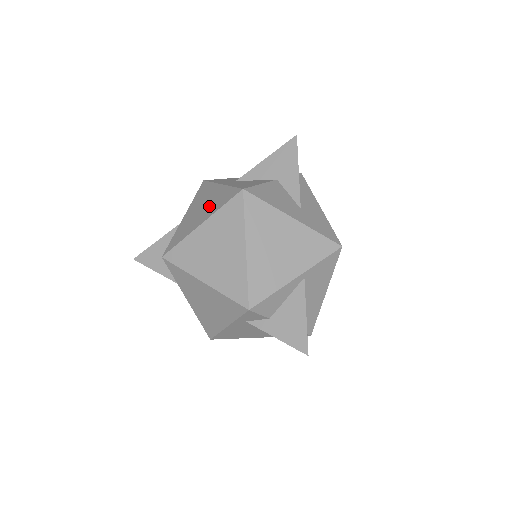
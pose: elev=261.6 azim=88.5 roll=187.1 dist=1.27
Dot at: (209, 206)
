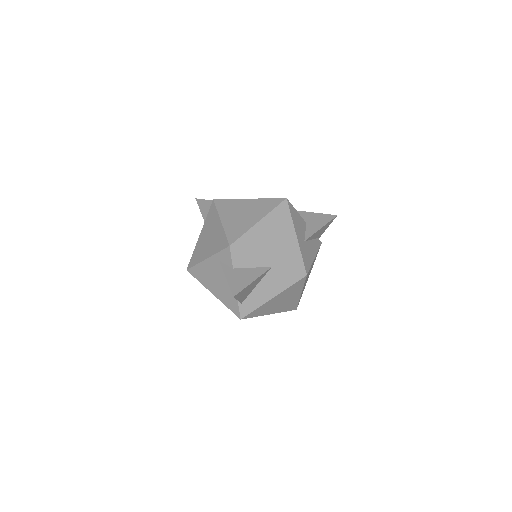
Dot at: occluded
